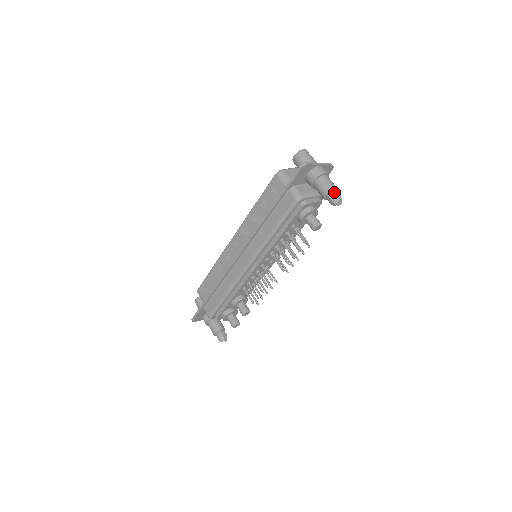
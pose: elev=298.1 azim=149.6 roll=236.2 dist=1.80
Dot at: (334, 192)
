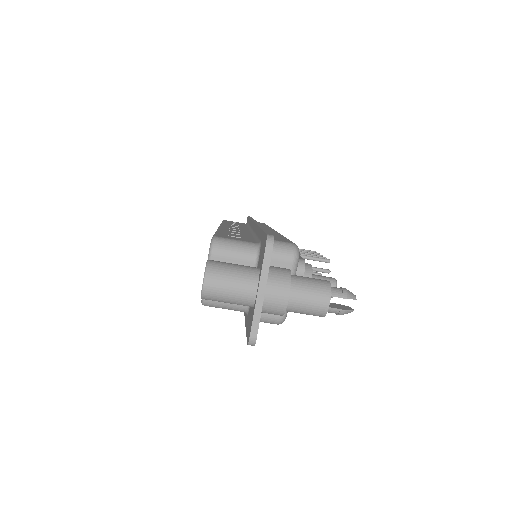
Dot at: (332, 309)
